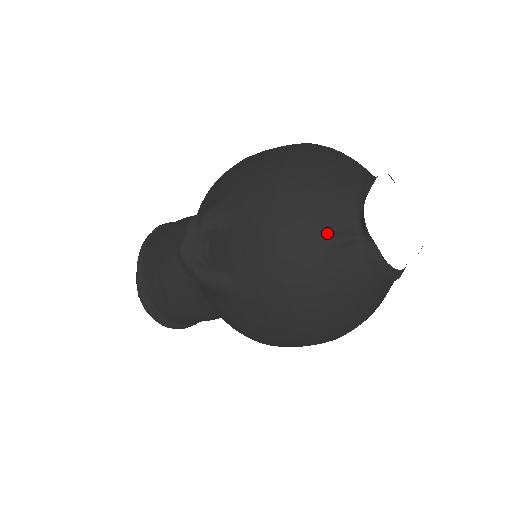
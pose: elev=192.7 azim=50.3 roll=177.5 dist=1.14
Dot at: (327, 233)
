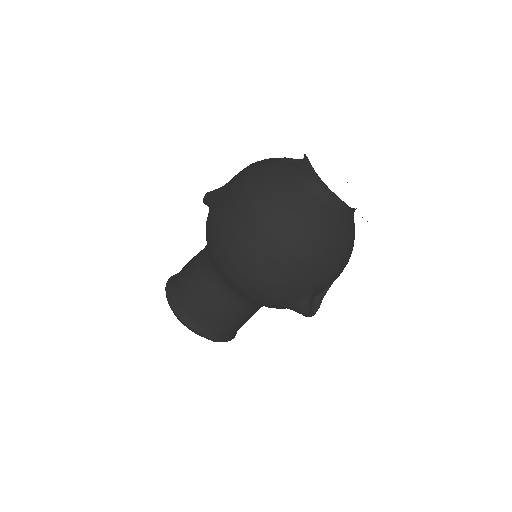
Dot at: occluded
